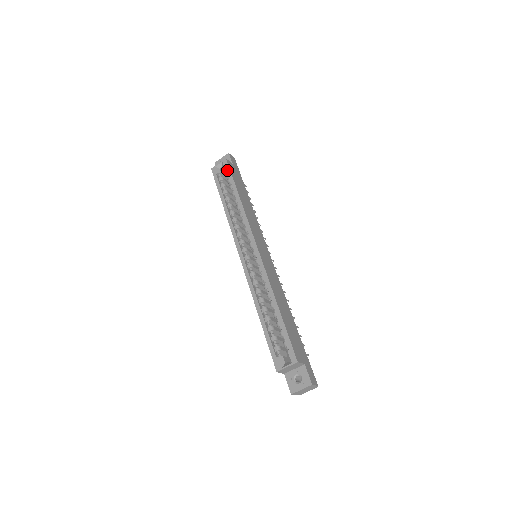
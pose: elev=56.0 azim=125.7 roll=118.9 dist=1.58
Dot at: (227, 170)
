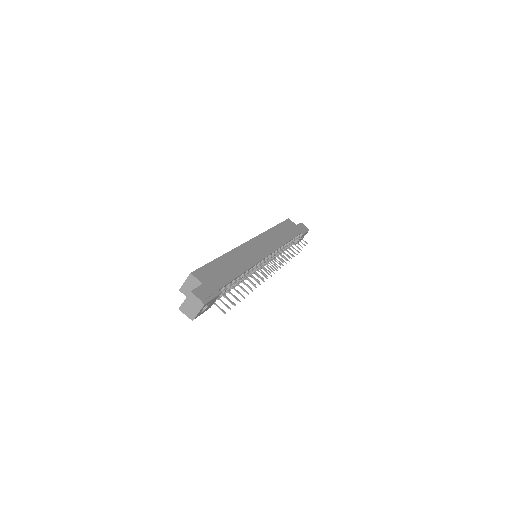
Dot at: occluded
